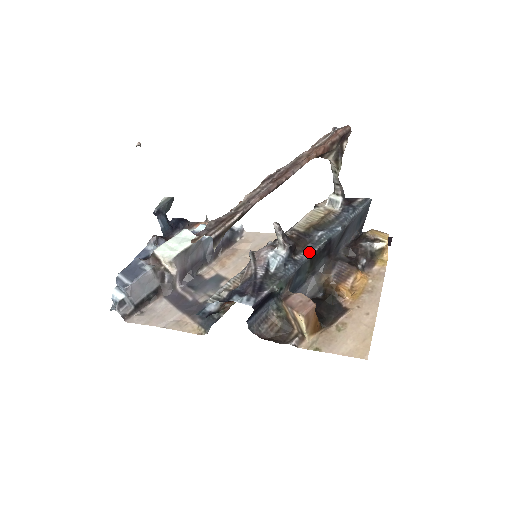
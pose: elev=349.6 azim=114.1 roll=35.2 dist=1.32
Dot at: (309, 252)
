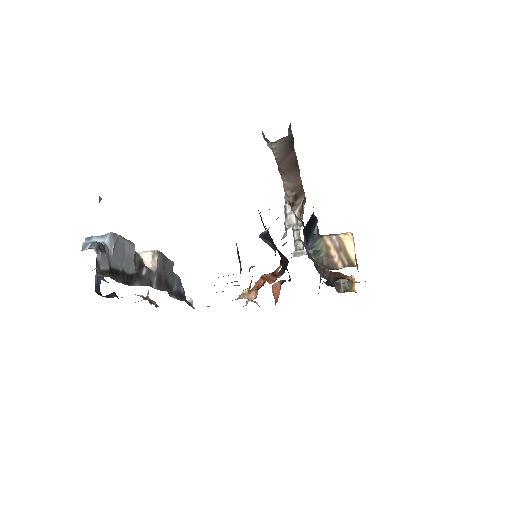
Dot at: occluded
